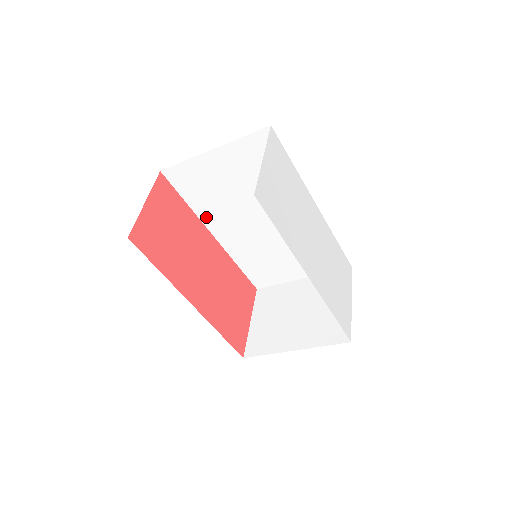
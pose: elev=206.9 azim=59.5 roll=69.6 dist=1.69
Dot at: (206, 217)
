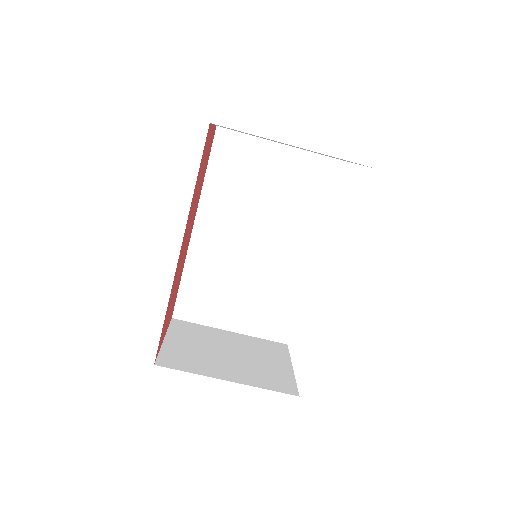
Dot at: (208, 201)
